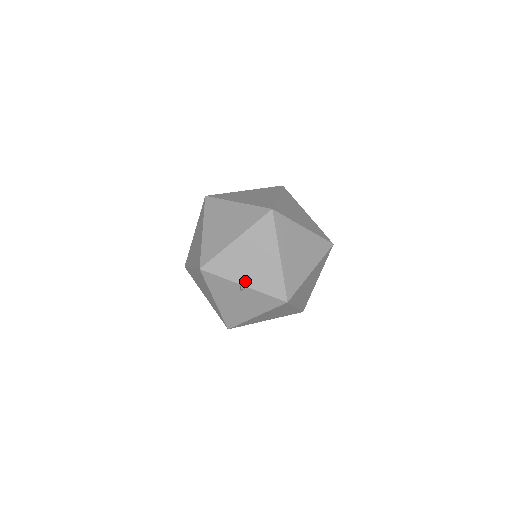
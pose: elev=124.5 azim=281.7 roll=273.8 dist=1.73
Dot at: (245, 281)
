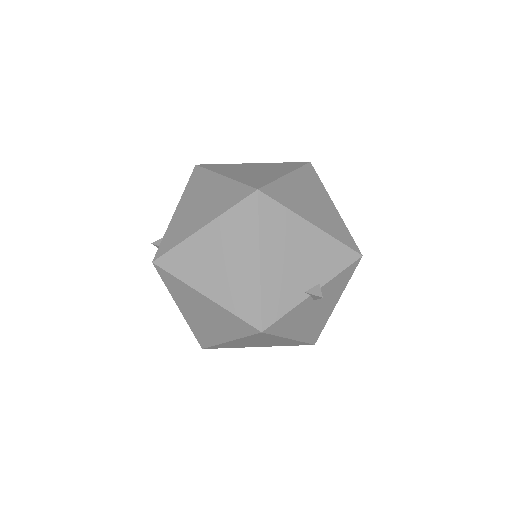
Dot at: (311, 287)
